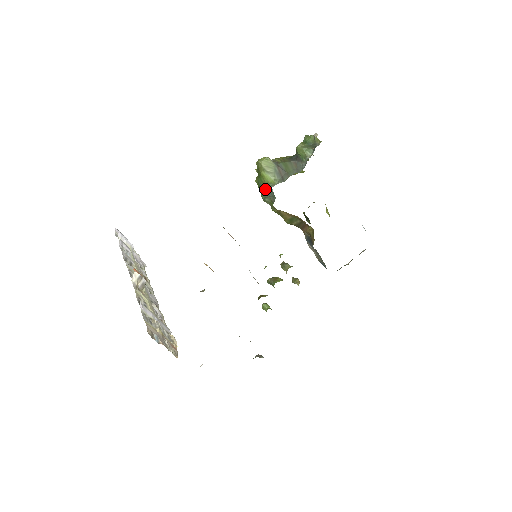
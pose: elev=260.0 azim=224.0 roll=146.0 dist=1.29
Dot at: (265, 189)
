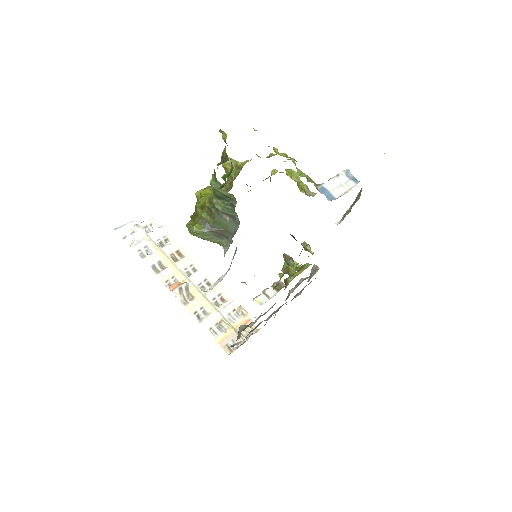
Dot at: occluded
